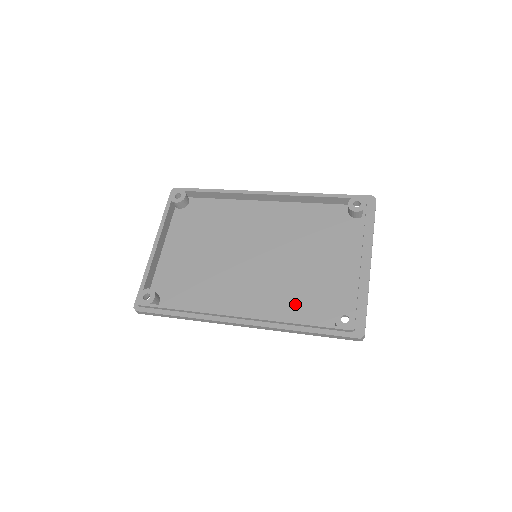
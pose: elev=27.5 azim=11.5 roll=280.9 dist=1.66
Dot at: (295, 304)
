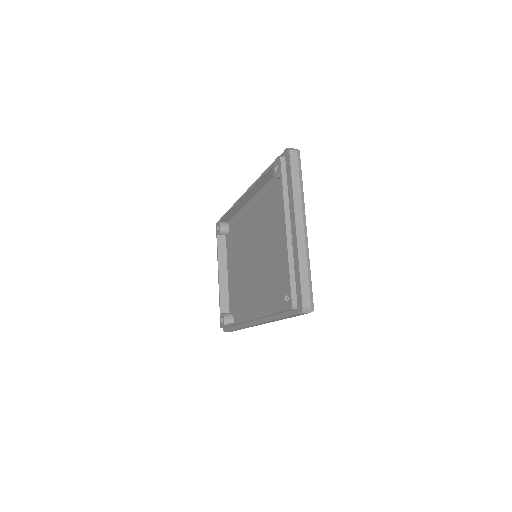
Dot at: (276, 292)
